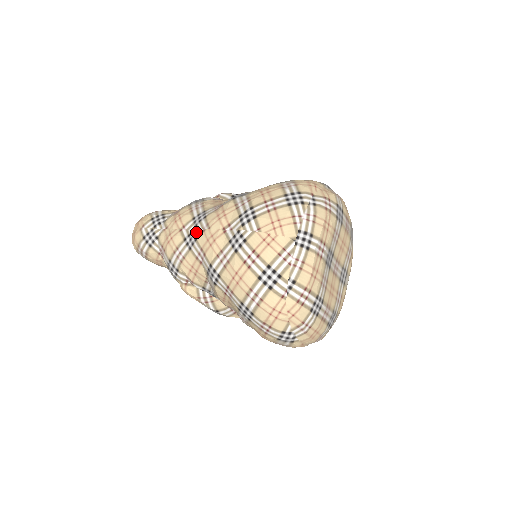
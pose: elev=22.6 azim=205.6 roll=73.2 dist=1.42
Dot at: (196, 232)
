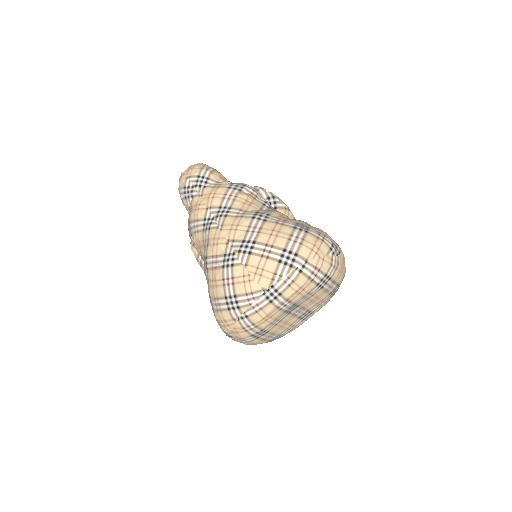
Dot at: (213, 222)
